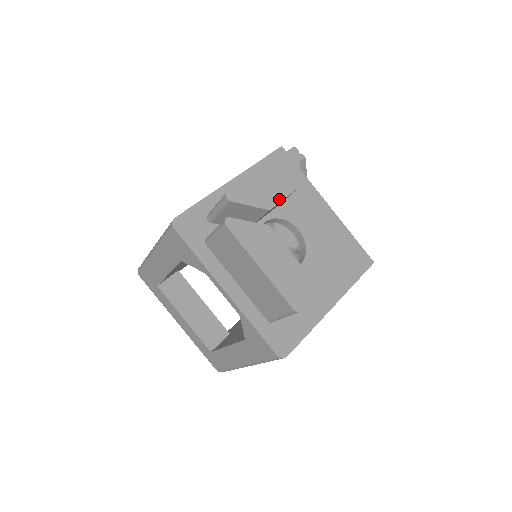
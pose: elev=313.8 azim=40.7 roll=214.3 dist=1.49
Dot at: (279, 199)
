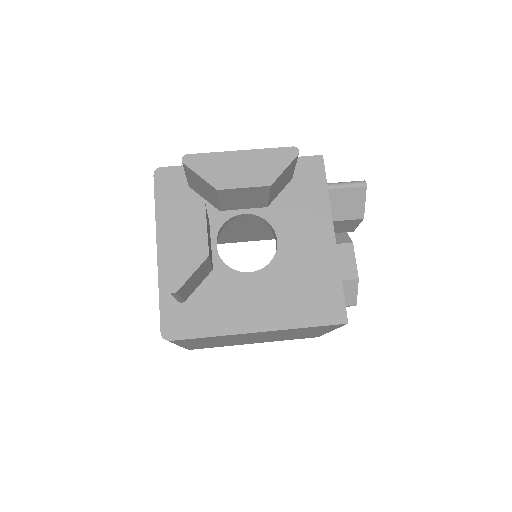
Dot at: (236, 185)
